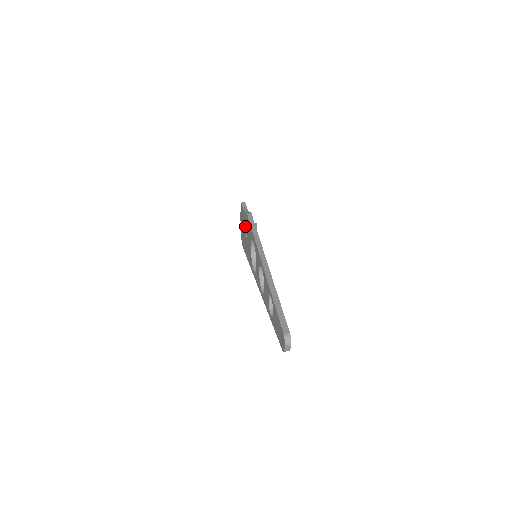
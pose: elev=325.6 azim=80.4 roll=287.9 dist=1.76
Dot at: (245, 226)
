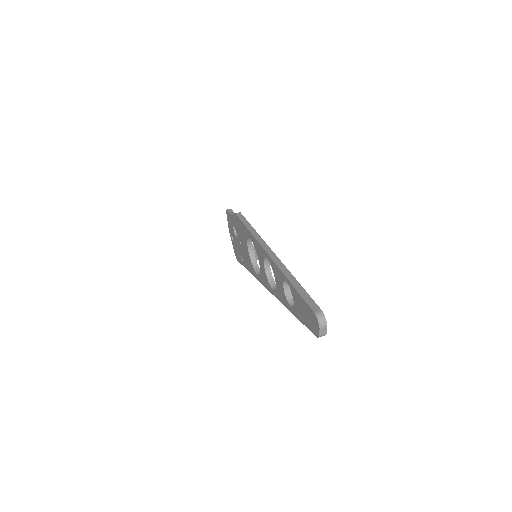
Dot at: (236, 231)
